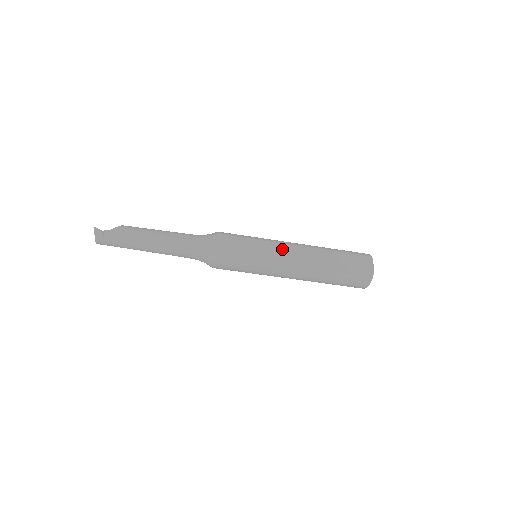
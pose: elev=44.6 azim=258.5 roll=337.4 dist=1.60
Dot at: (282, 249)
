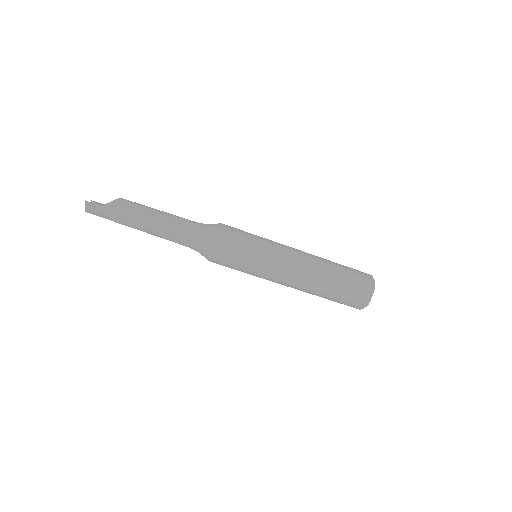
Dot at: (284, 261)
